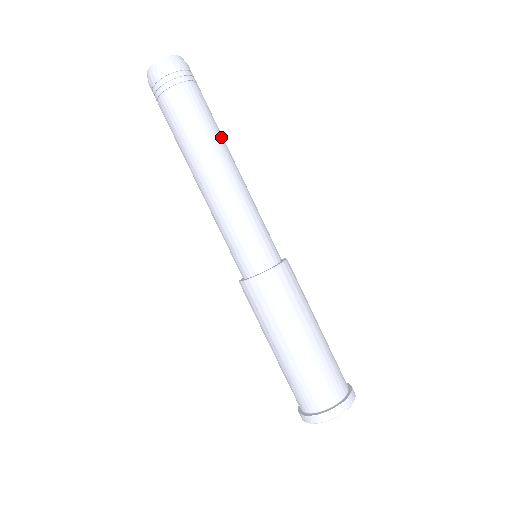
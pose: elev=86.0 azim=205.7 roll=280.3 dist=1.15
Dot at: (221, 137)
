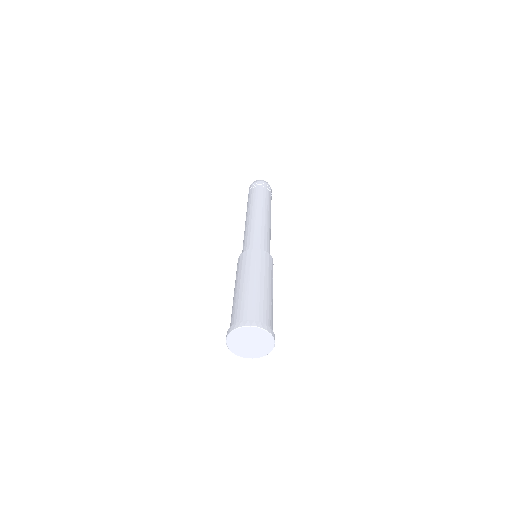
Dot at: (262, 203)
